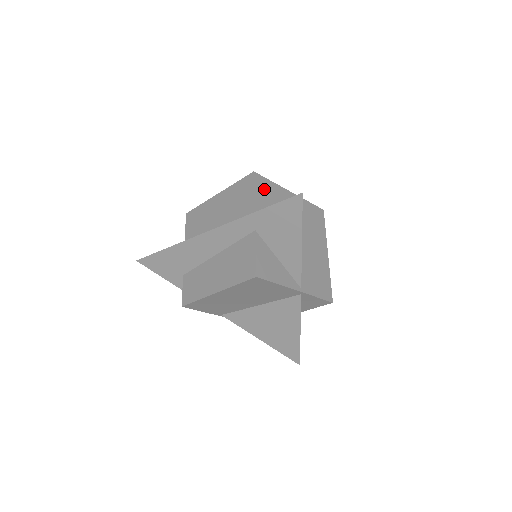
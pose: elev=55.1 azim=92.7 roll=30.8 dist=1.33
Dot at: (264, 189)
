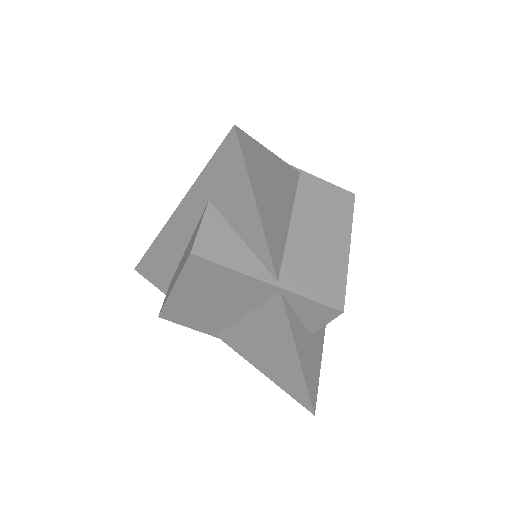
Dot at: occluded
